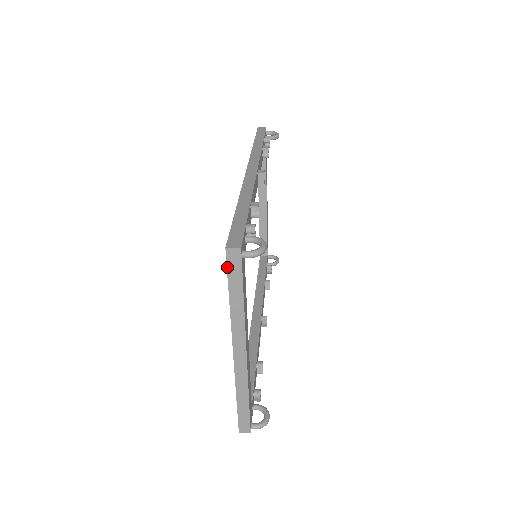
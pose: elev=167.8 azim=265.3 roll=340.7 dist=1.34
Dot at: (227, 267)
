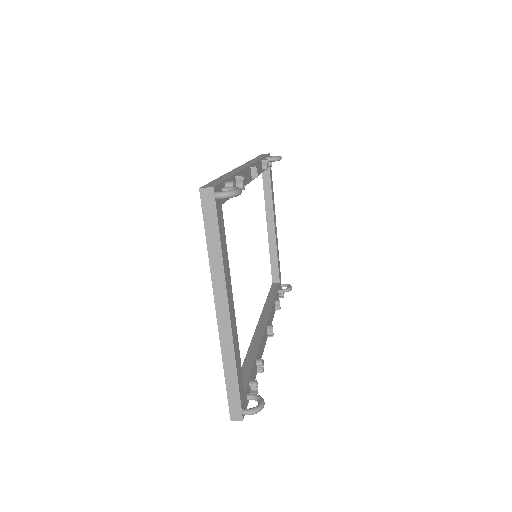
Dot at: (202, 210)
